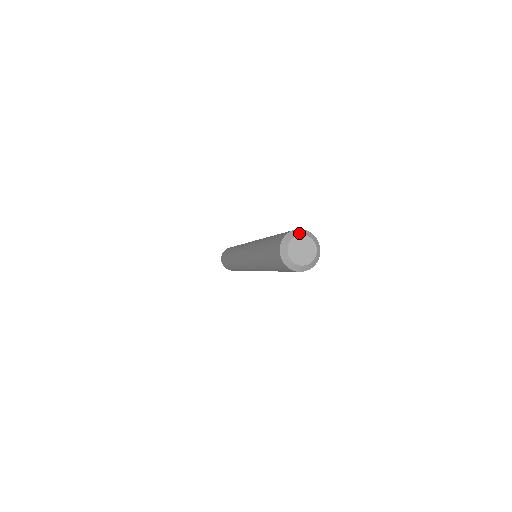
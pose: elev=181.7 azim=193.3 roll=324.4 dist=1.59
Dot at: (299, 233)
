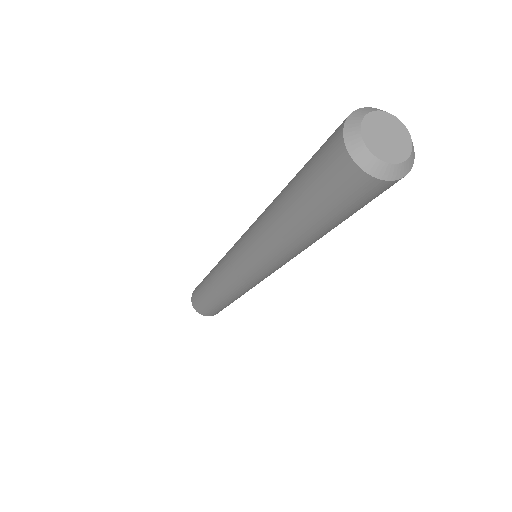
Dot at: occluded
